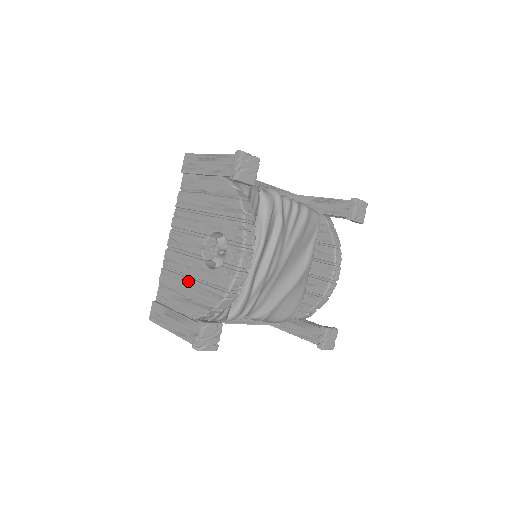
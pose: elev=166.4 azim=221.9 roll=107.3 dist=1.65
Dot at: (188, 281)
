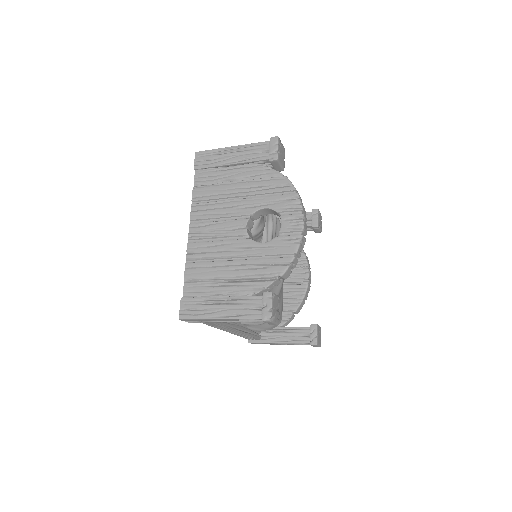
Dot at: (233, 263)
